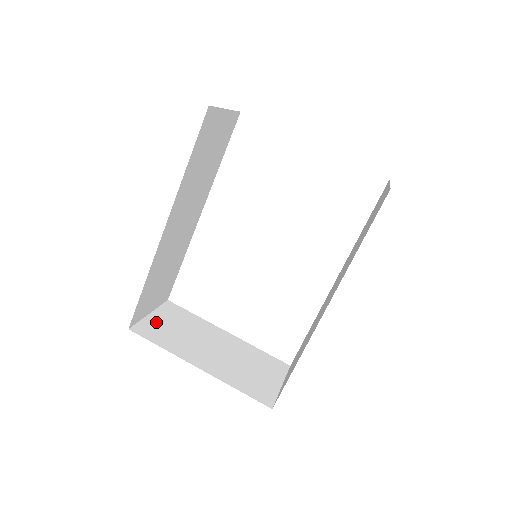
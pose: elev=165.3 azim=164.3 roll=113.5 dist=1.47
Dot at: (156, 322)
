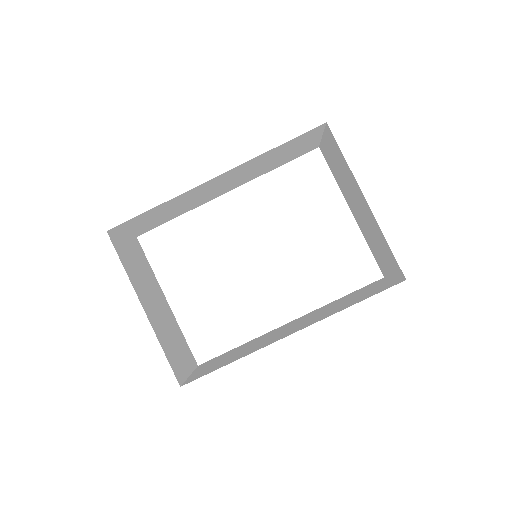
Dot at: (125, 245)
